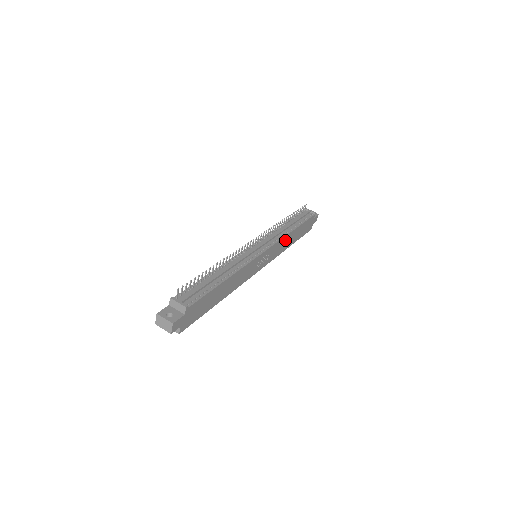
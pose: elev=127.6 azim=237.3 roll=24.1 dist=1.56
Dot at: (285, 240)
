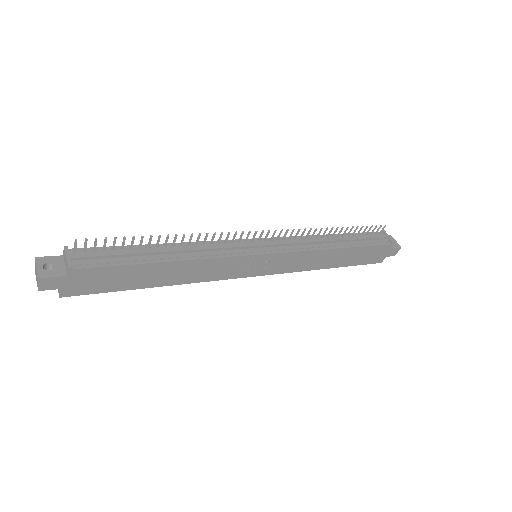
Dot at: (316, 255)
